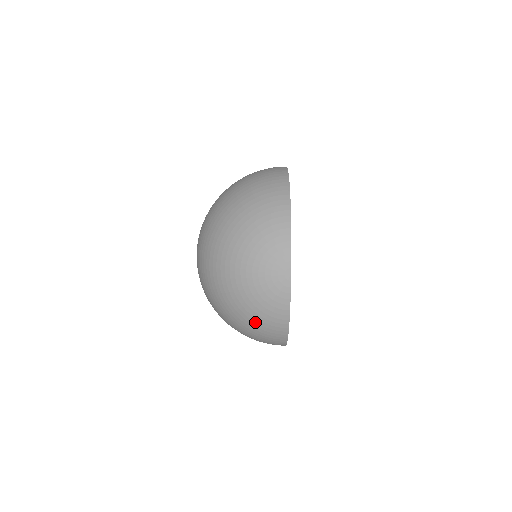
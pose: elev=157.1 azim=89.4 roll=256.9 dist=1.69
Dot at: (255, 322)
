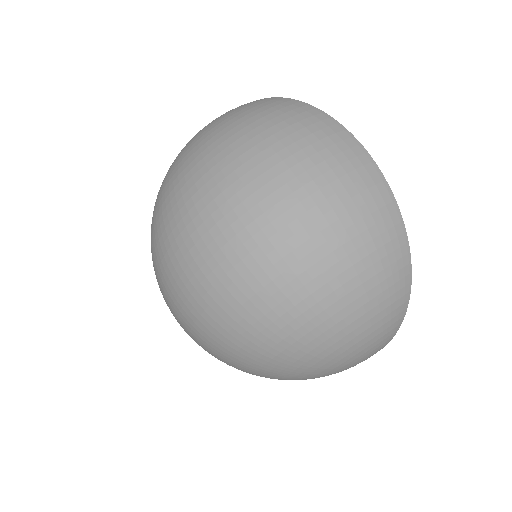
Dot at: occluded
